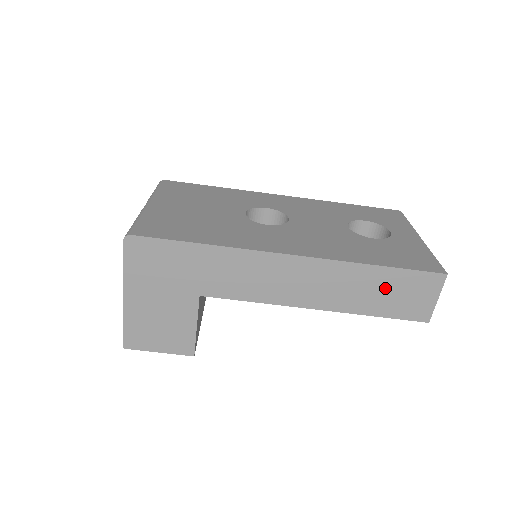
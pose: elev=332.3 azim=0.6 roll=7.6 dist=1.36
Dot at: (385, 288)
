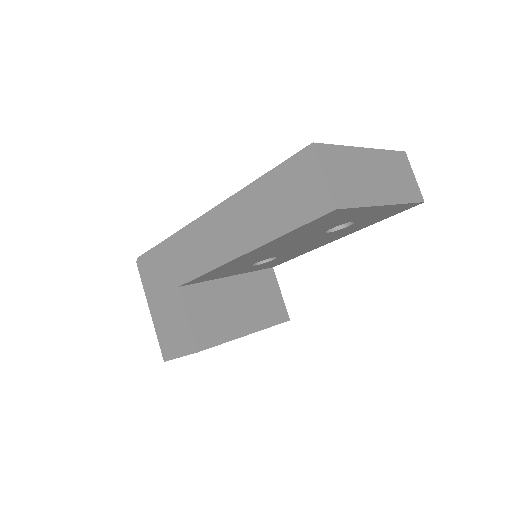
Dot at: (275, 197)
